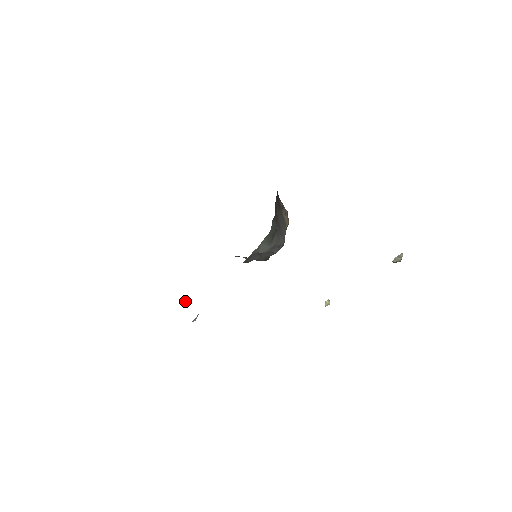
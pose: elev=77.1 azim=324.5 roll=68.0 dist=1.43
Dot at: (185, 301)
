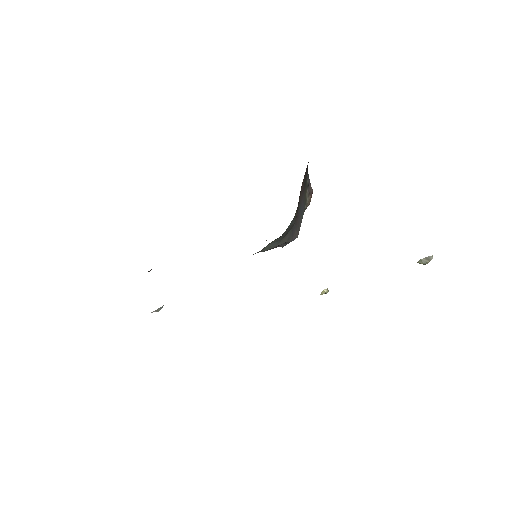
Dot at: (150, 270)
